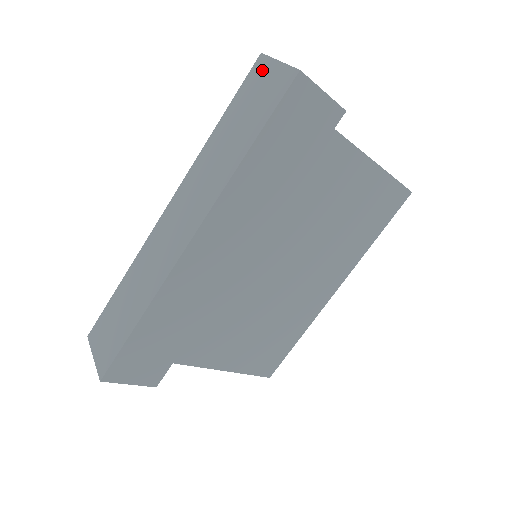
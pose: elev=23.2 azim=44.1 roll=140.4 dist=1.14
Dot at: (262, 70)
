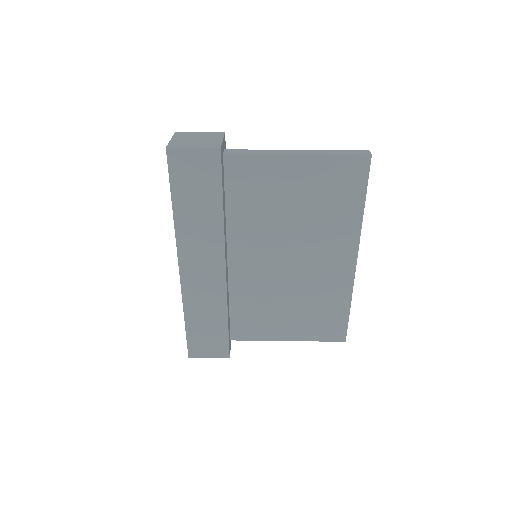
Dot at: occluded
